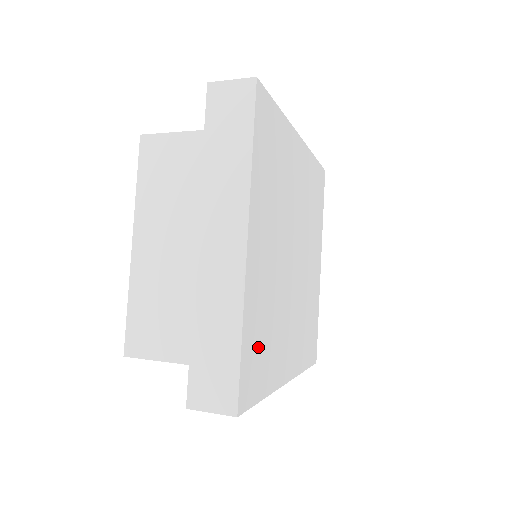
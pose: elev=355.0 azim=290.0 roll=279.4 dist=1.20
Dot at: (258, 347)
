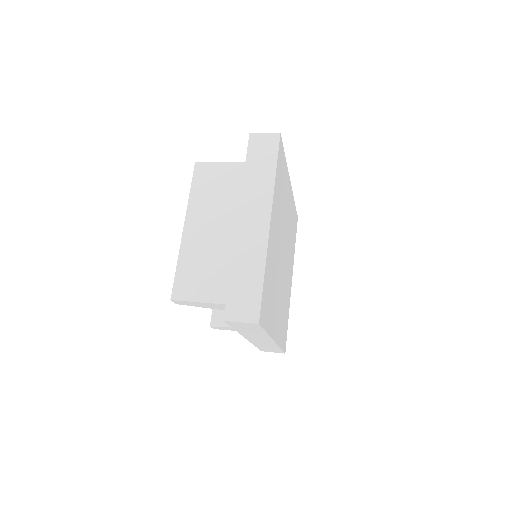
Dot at: (268, 293)
